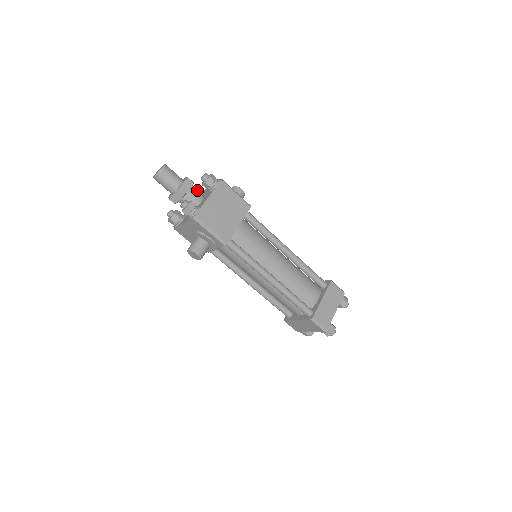
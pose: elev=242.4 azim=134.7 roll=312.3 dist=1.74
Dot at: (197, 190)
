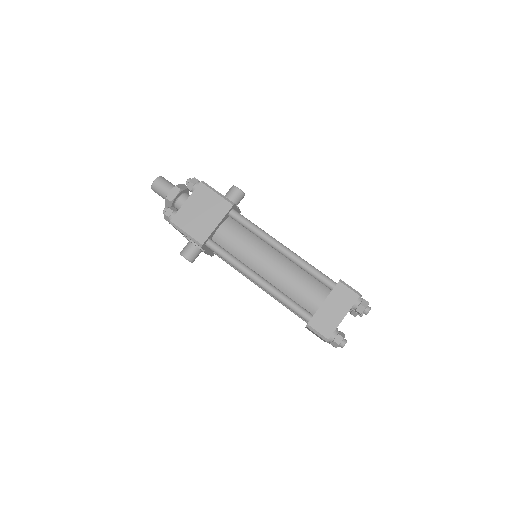
Dot at: occluded
